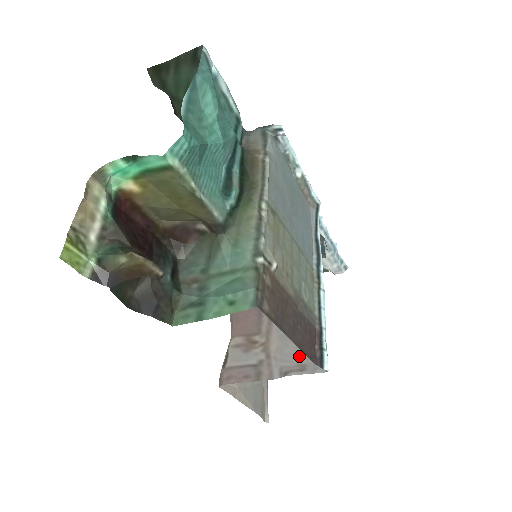
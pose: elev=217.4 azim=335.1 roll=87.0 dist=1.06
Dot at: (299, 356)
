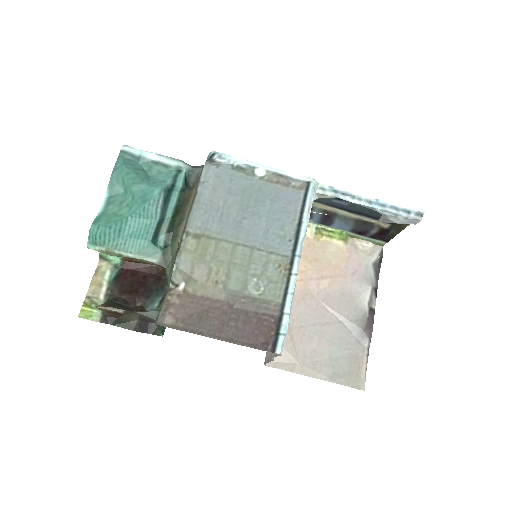
Dot at: occluded
